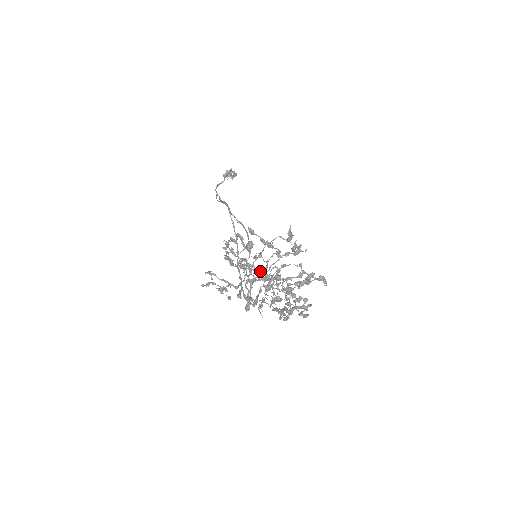
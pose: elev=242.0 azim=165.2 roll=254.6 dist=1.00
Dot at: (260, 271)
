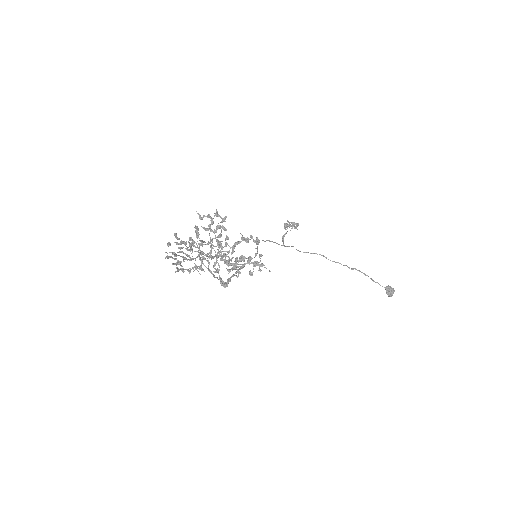
Dot at: (180, 241)
